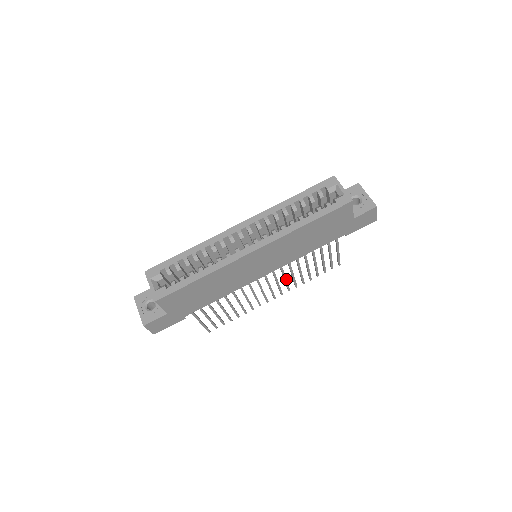
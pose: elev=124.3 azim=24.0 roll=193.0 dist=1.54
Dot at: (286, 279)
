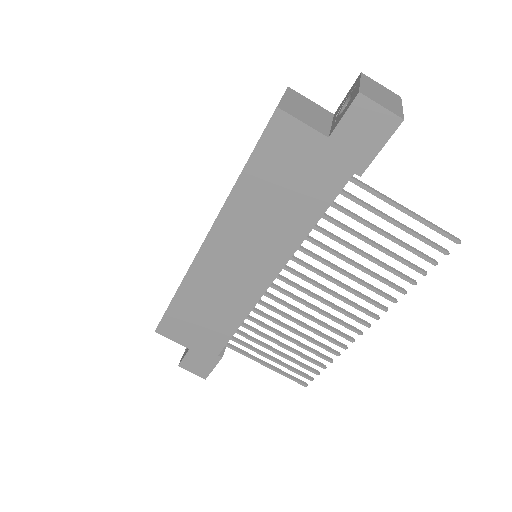
Dot at: (347, 287)
